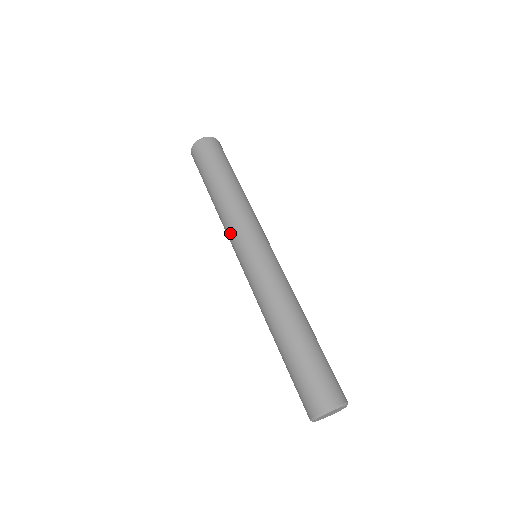
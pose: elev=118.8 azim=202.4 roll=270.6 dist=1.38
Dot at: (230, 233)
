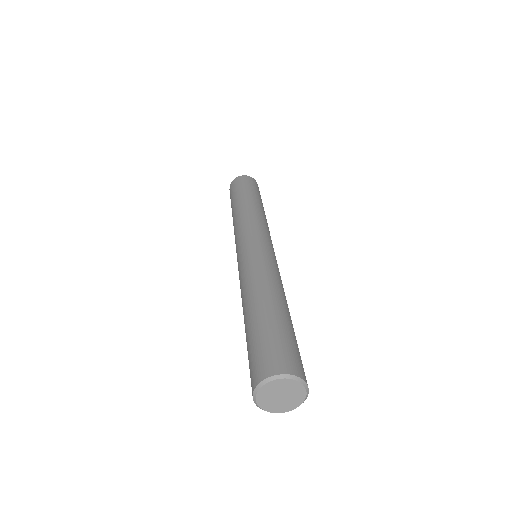
Dot at: (239, 230)
